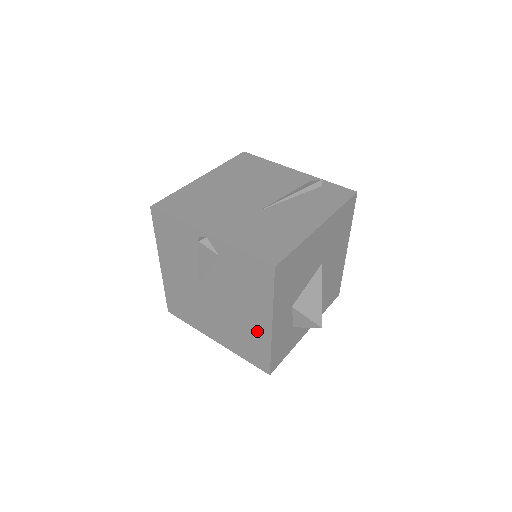
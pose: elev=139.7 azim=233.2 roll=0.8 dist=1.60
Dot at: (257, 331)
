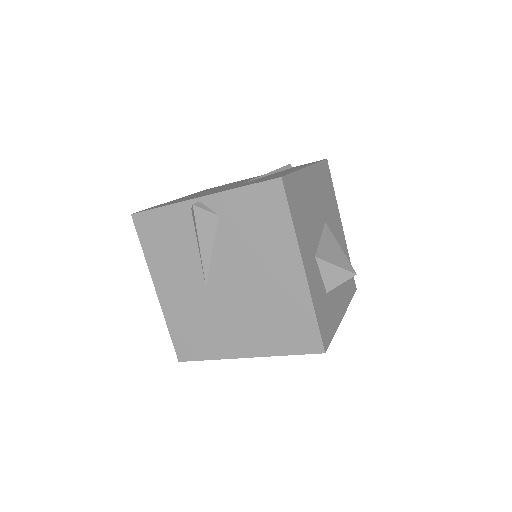
Dot at: (289, 291)
